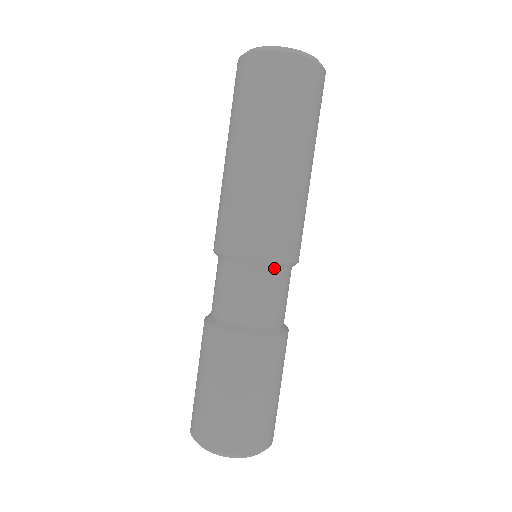
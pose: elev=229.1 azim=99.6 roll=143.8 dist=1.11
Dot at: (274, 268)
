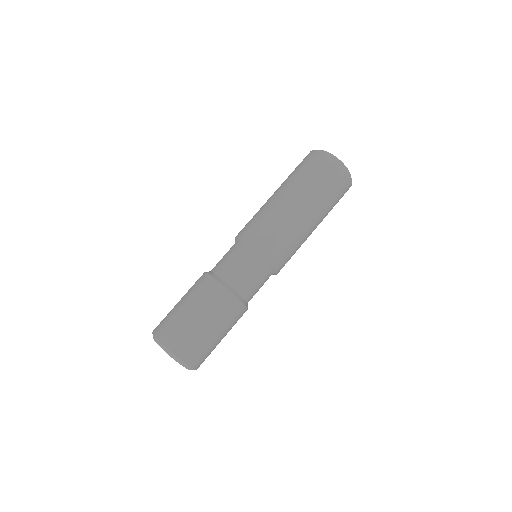
Dot at: (272, 273)
